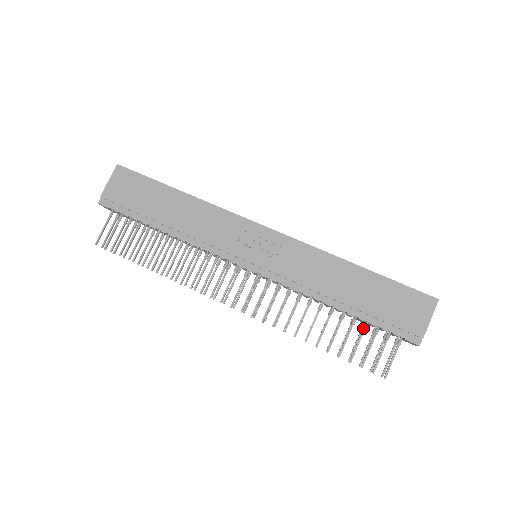
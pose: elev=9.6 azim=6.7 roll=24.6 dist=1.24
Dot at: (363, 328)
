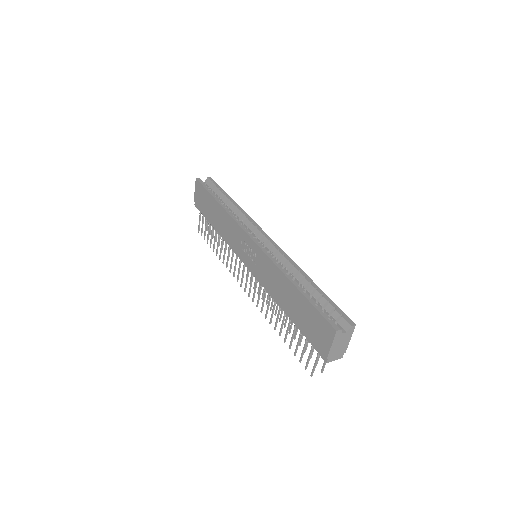
Dot at: (299, 334)
